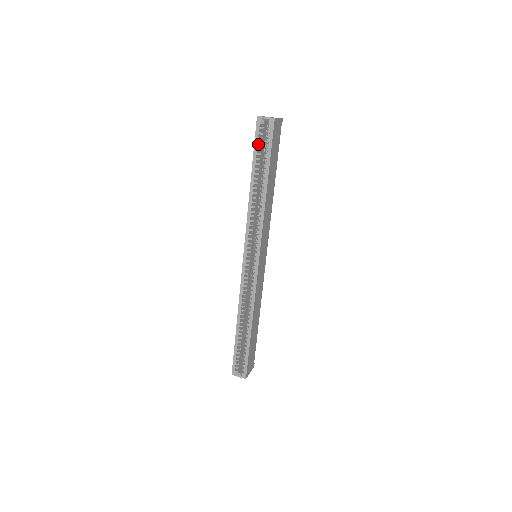
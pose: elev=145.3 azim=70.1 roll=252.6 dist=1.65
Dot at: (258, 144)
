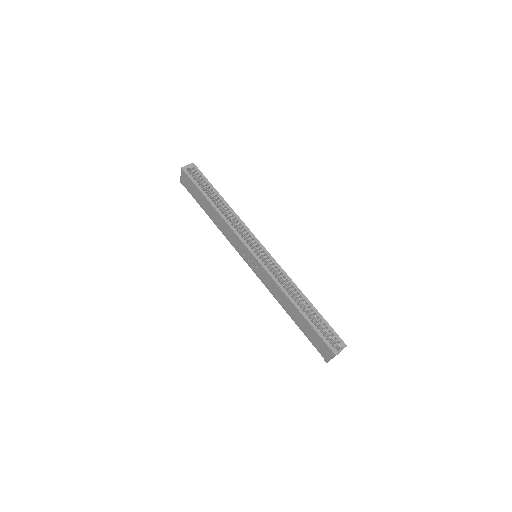
Dot at: (196, 181)
